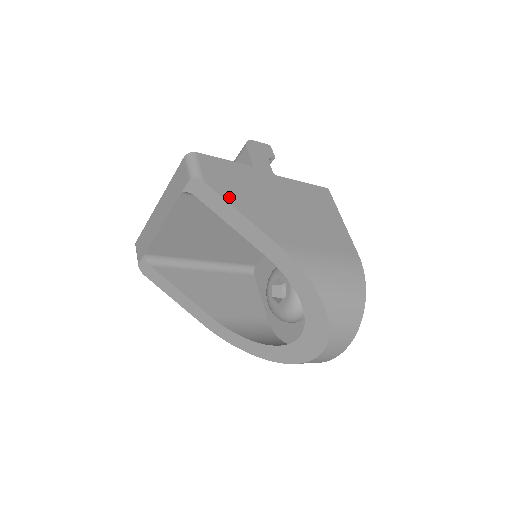
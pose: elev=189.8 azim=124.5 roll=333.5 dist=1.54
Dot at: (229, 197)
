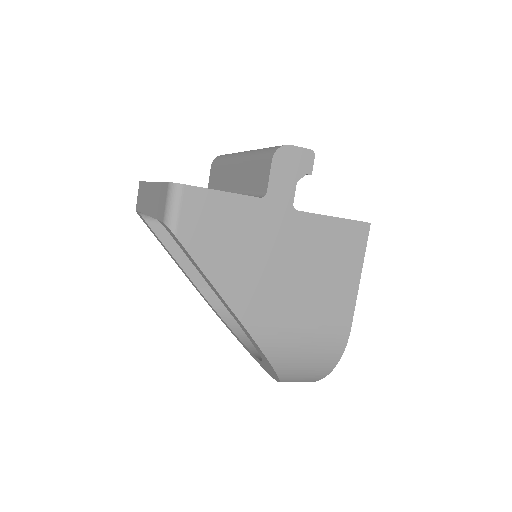
Dot at: (203, 258)
